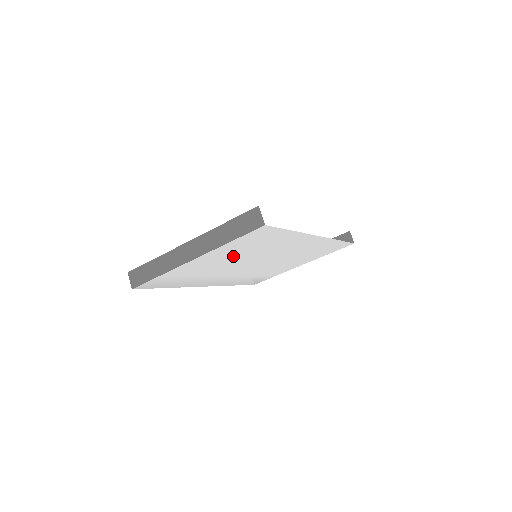
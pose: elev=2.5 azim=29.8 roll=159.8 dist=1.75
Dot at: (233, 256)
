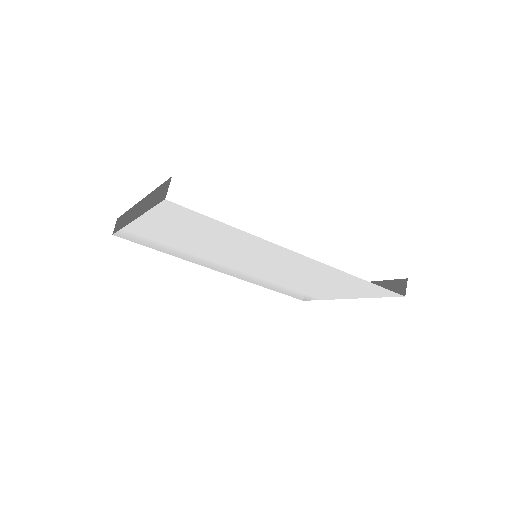
Dot at: (192, 237)
